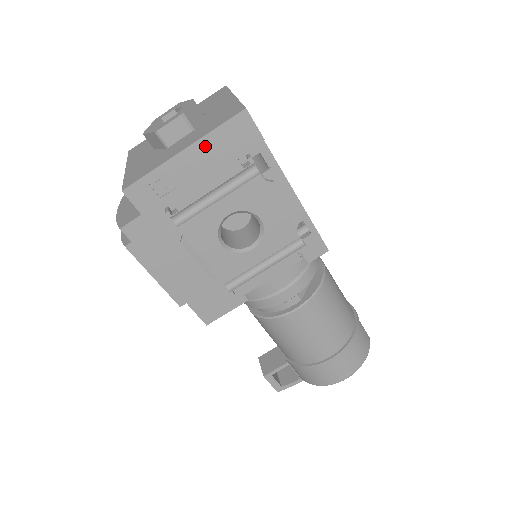
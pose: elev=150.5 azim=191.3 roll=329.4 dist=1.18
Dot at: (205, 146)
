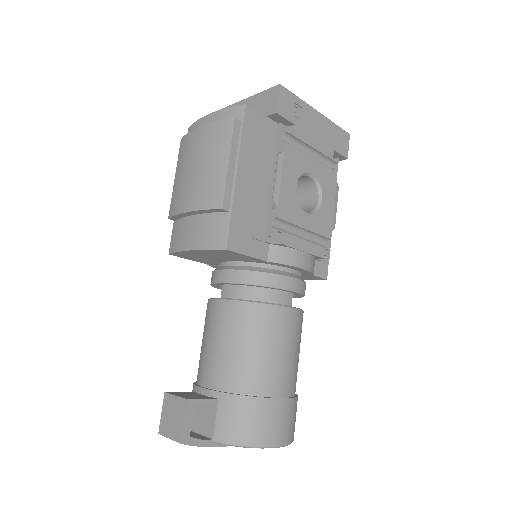
Dot at: (327, 124)
